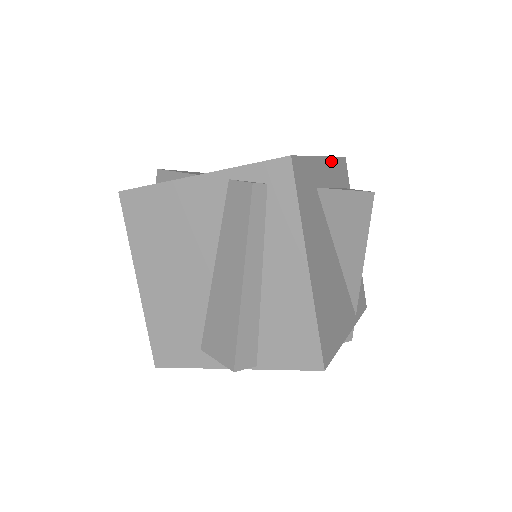
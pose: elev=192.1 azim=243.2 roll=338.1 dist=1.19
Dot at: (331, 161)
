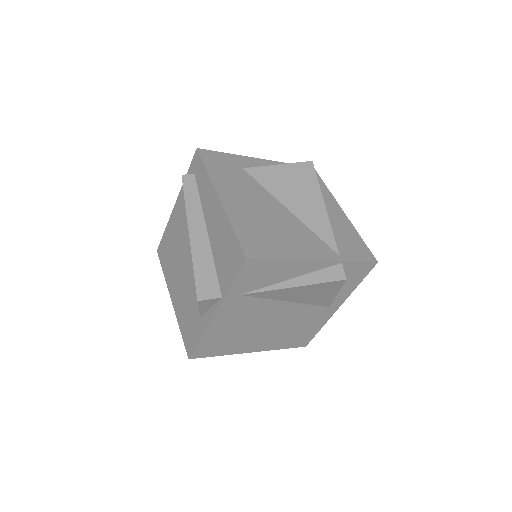
Dot at: occluded
